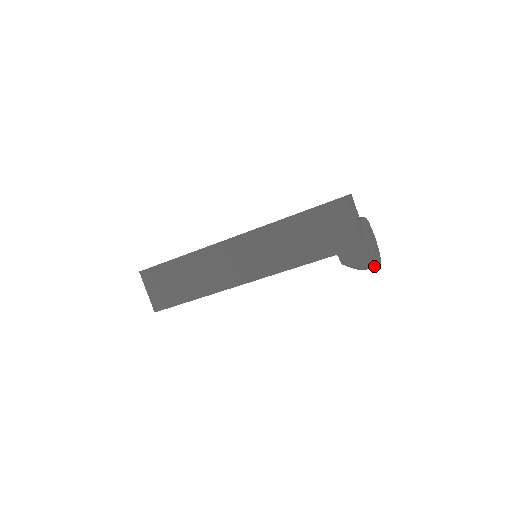
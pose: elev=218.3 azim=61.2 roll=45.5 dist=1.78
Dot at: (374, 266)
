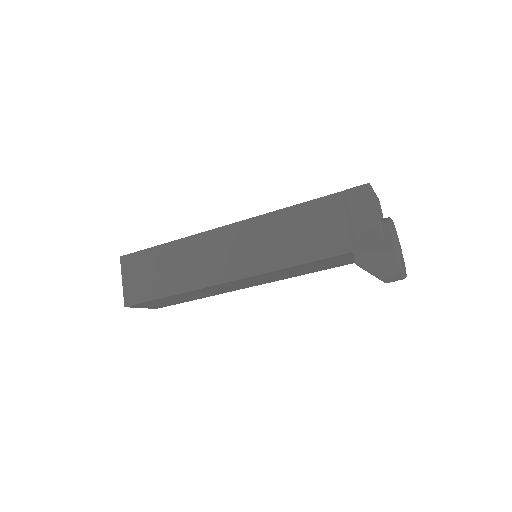
Dot at: (397, 276)
